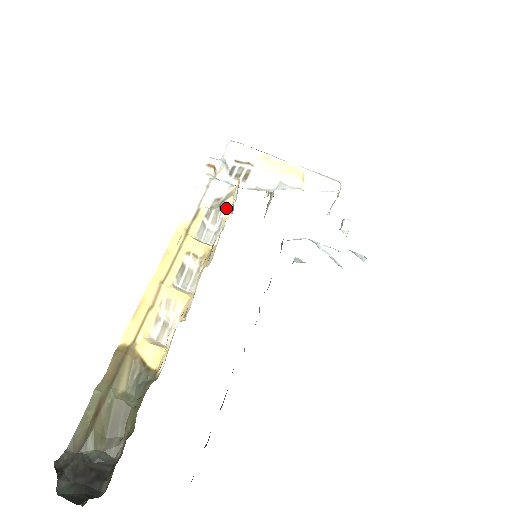
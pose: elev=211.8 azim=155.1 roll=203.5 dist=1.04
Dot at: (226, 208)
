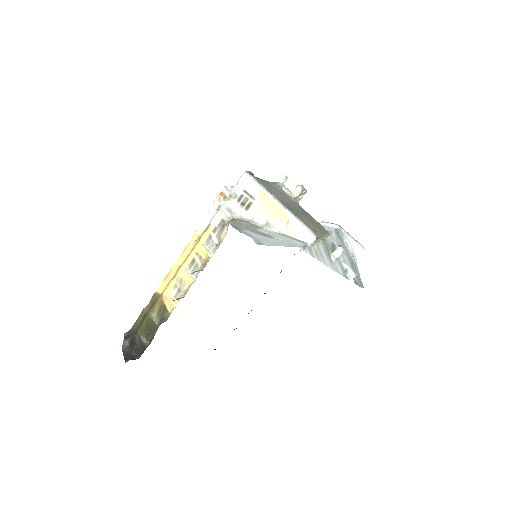
Dot at: (223, 233)
